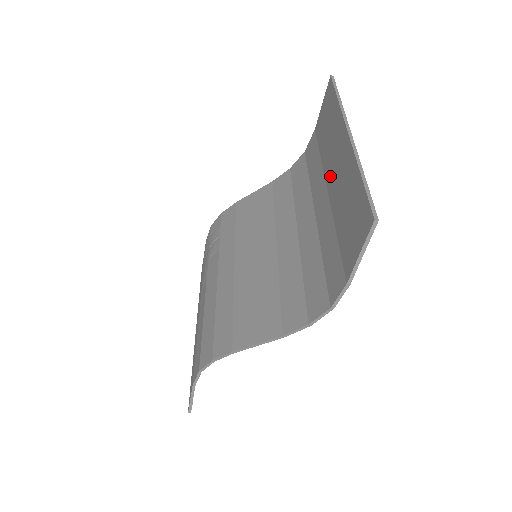
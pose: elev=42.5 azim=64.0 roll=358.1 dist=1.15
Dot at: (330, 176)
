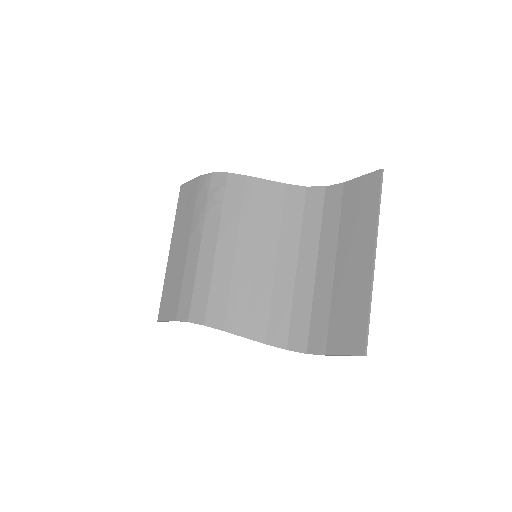
Dot at: (343, 259)
